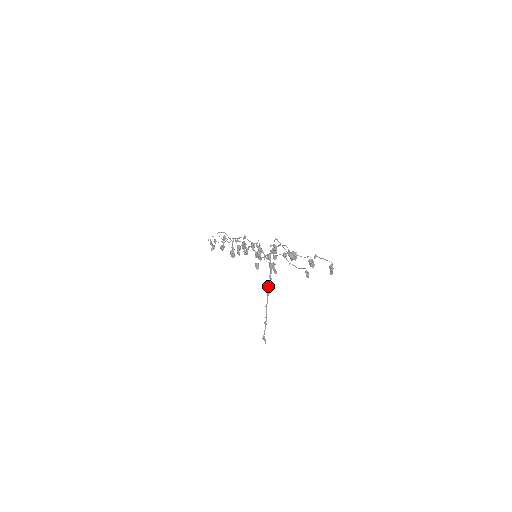
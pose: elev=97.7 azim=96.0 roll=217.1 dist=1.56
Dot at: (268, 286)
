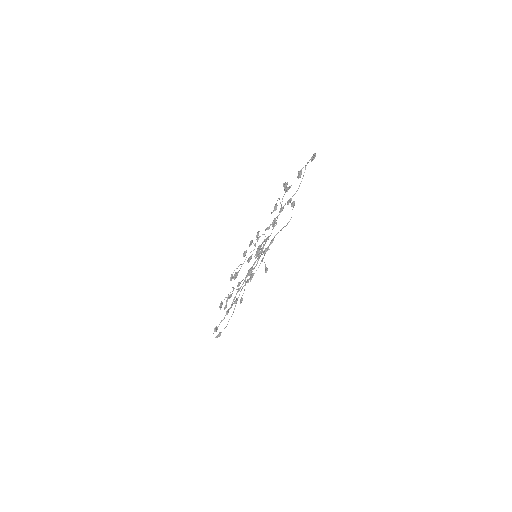
Dot at: (252, 266)
